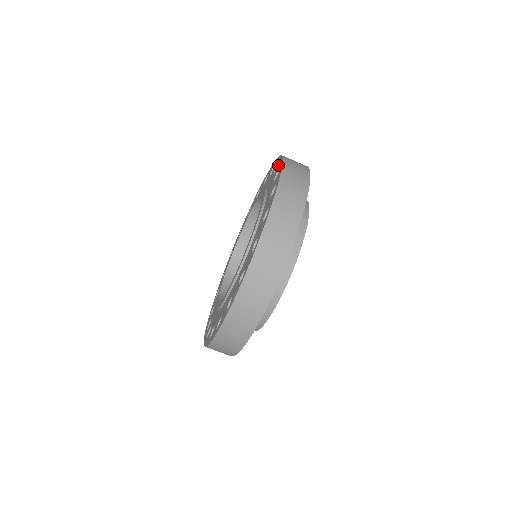
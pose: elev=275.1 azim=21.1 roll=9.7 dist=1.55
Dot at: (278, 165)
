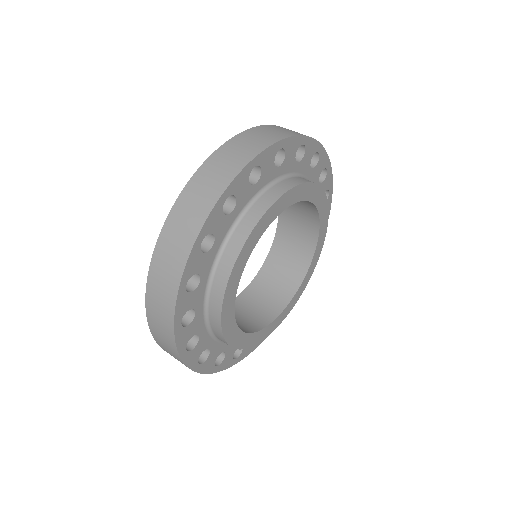
Dot at: occluded
